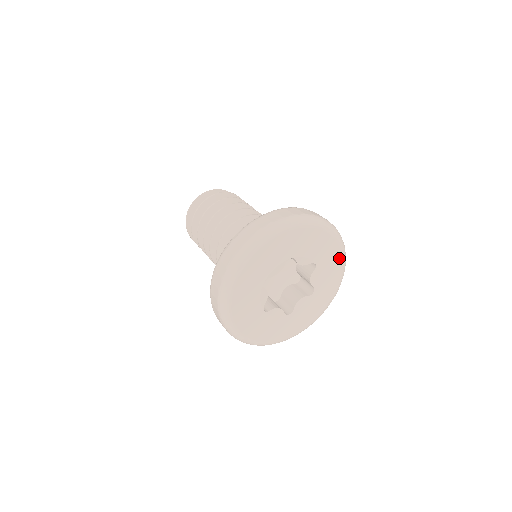
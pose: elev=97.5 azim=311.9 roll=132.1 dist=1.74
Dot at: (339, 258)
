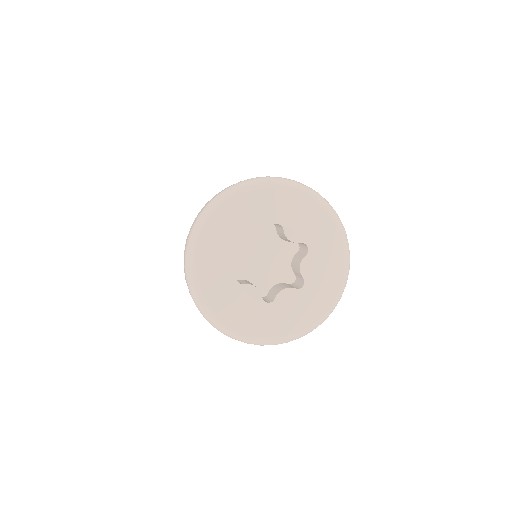
Dot at: (300, 198)
